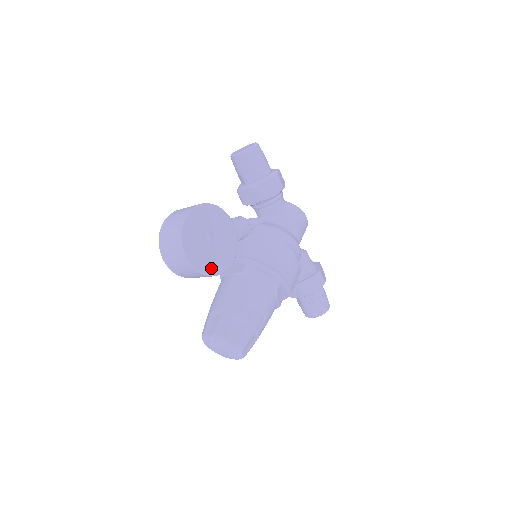
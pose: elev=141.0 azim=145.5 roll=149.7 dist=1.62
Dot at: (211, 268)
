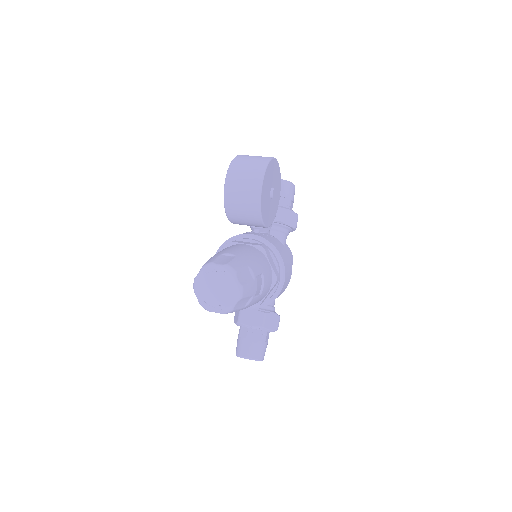
Dot at: (263, 209)
